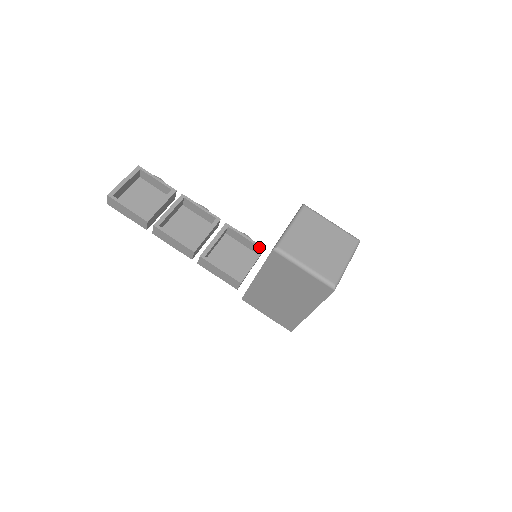
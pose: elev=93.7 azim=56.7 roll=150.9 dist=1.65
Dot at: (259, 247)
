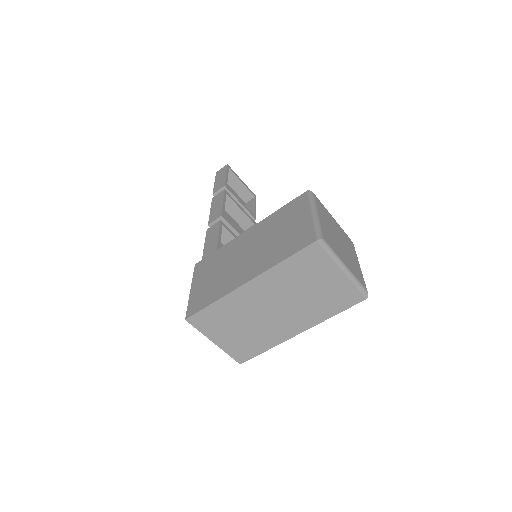
Dot at: occluded
